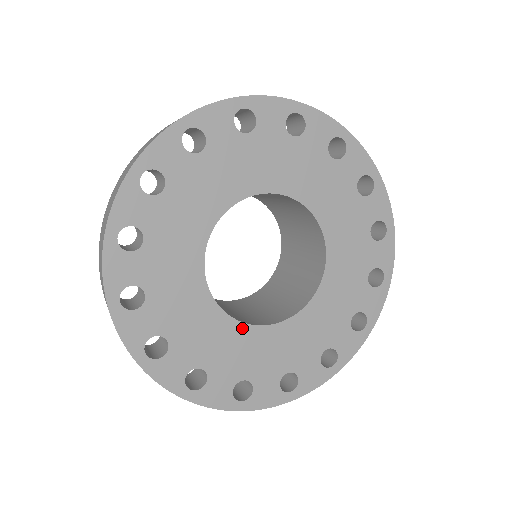
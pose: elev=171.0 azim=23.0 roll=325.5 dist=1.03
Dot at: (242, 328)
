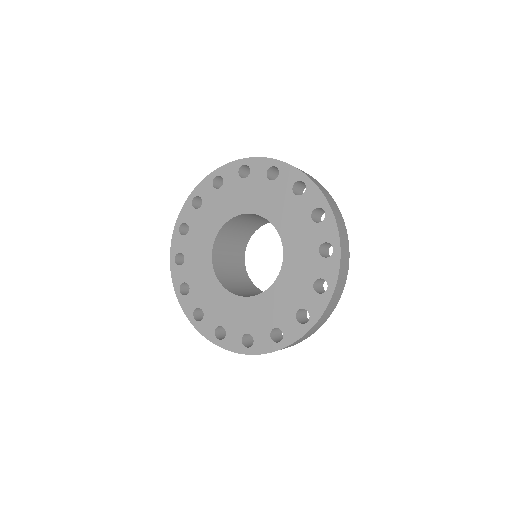
Dot at: (225, 293)
